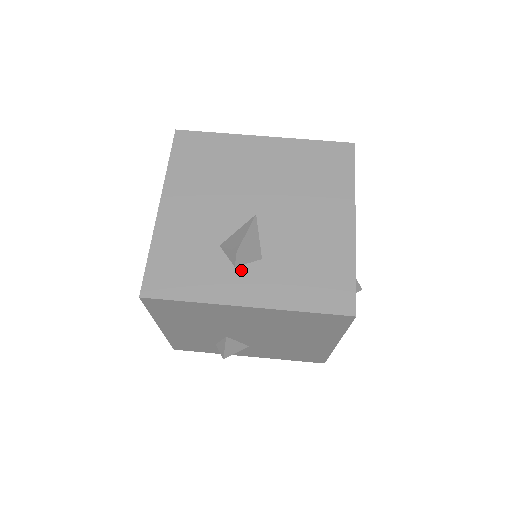
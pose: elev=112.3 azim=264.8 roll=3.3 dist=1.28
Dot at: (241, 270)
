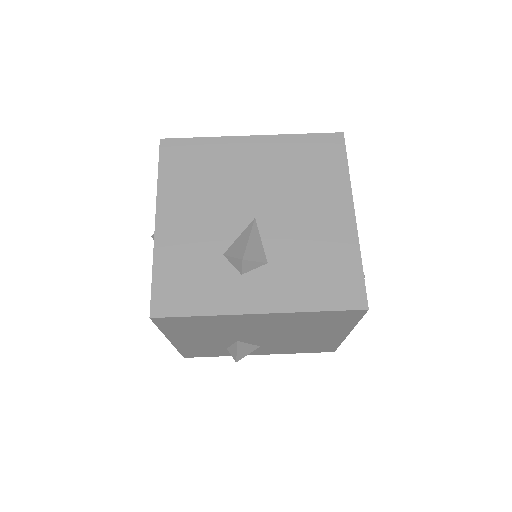
Dot at: (248, 277)
